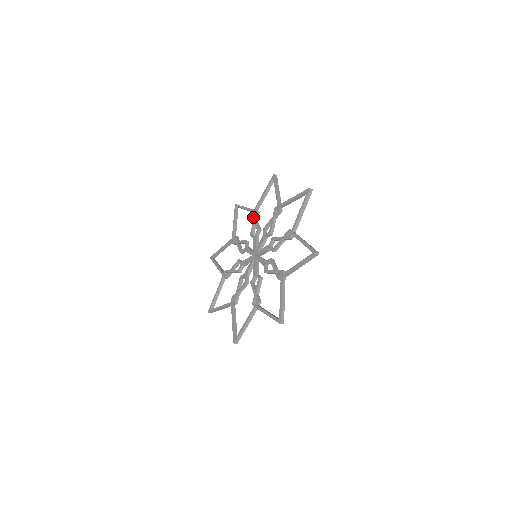
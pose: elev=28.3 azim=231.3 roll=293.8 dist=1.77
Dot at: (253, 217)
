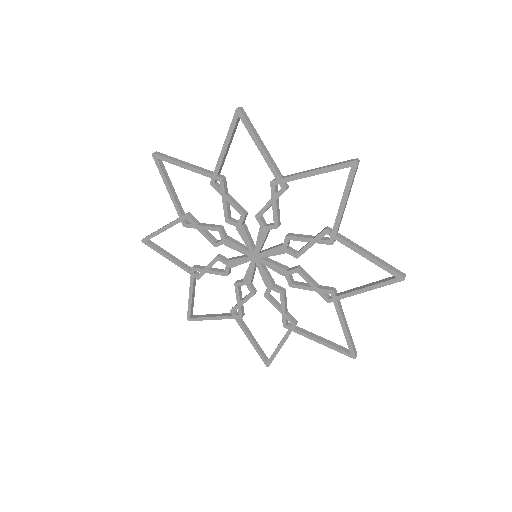
Dot at: (218, 190)
